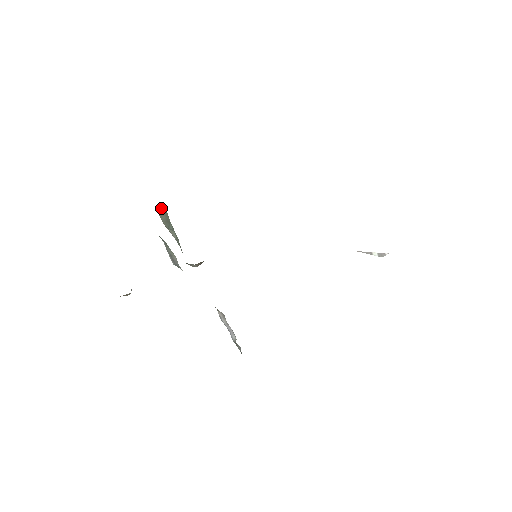
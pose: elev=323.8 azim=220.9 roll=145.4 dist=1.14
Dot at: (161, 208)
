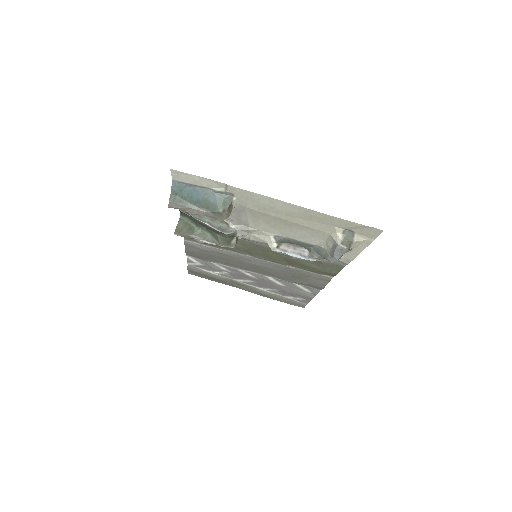
Dot at: (178, 225)
